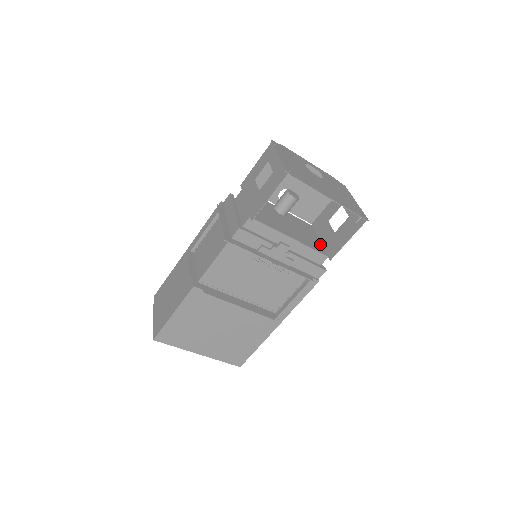
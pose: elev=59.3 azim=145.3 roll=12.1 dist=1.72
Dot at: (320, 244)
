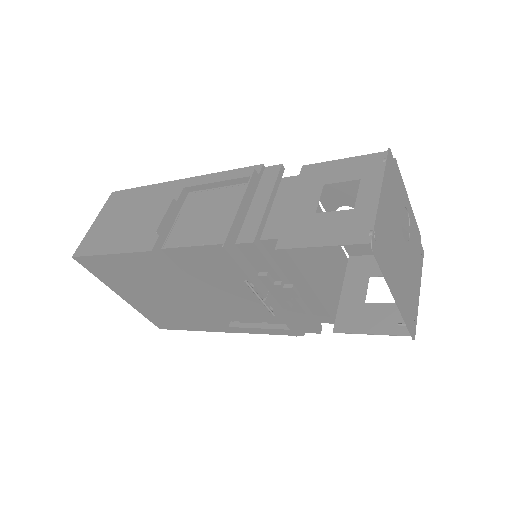
Dot at: (338, 298)
